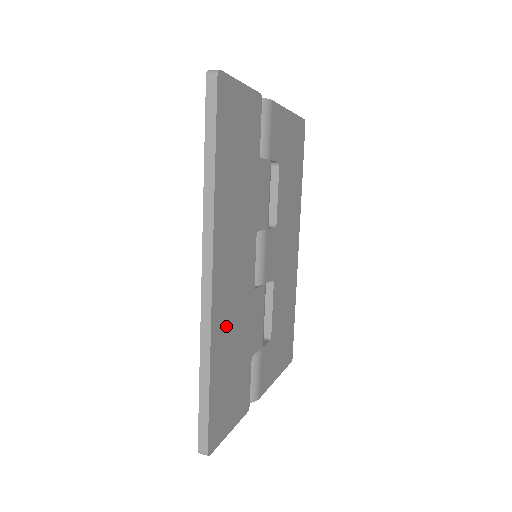
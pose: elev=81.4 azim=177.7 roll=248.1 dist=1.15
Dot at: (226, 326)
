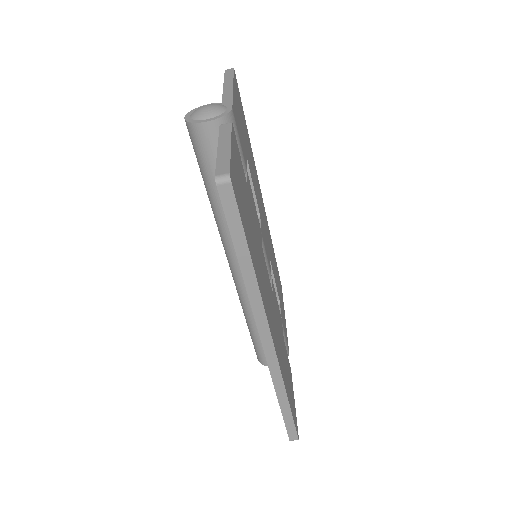
Dot at: (280, 354)
